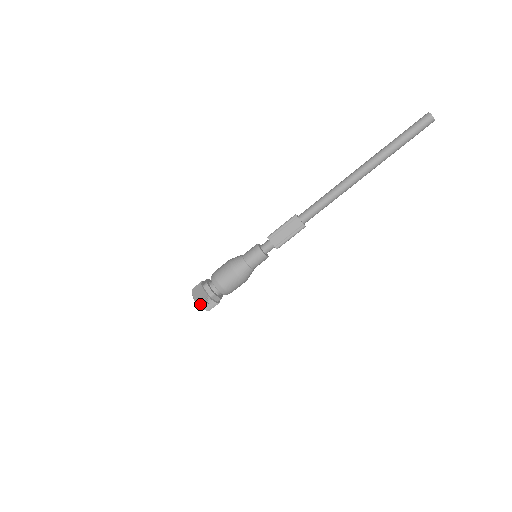
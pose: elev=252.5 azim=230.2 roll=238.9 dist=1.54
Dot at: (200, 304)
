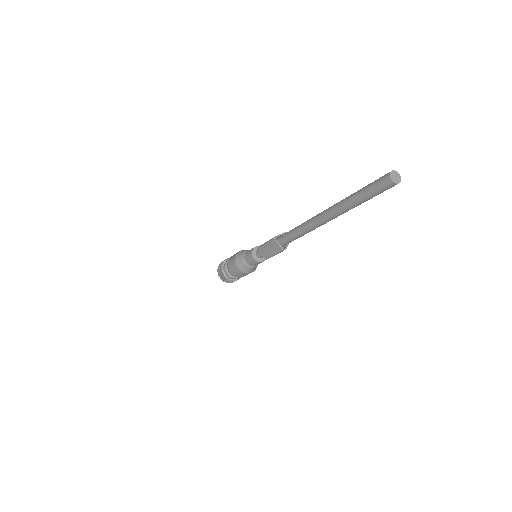
Dot at: (223, 280)
